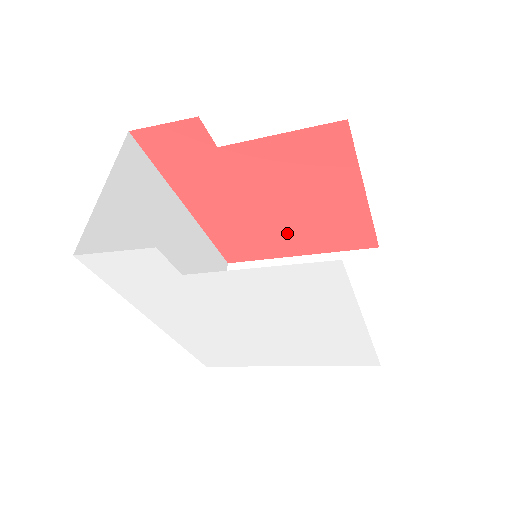
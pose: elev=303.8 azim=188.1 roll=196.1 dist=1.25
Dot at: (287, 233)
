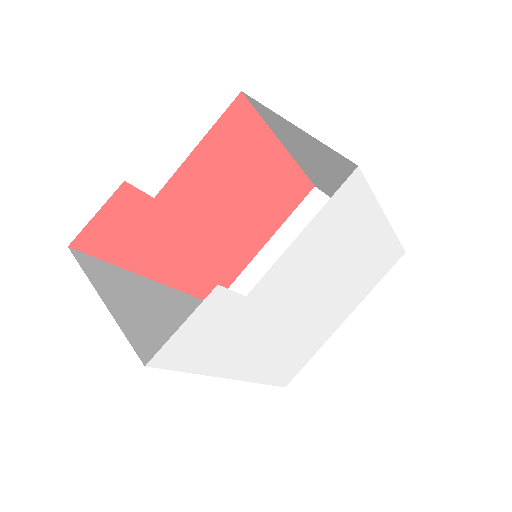
Dot at: (246, 233)
